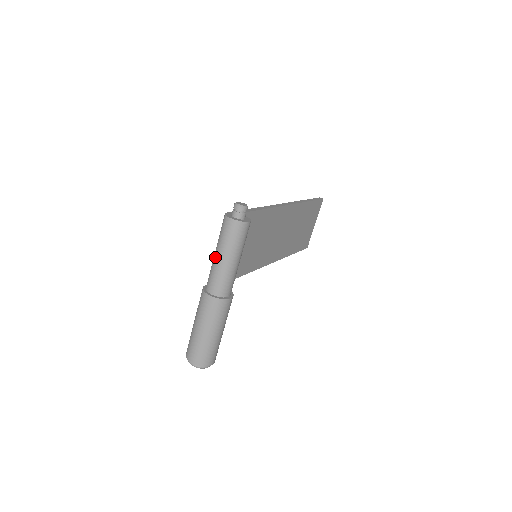
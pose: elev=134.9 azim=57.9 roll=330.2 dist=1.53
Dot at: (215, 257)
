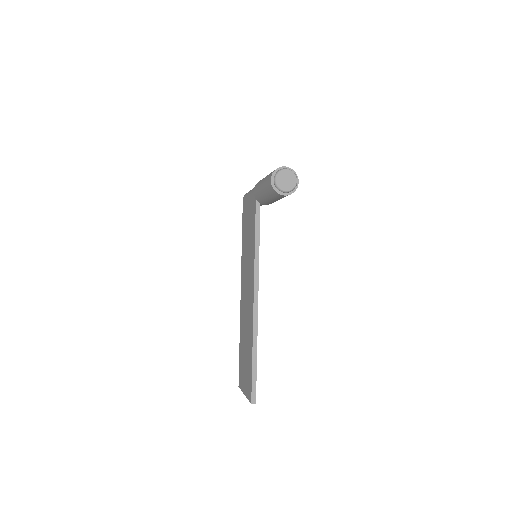
Dot at: occluded
